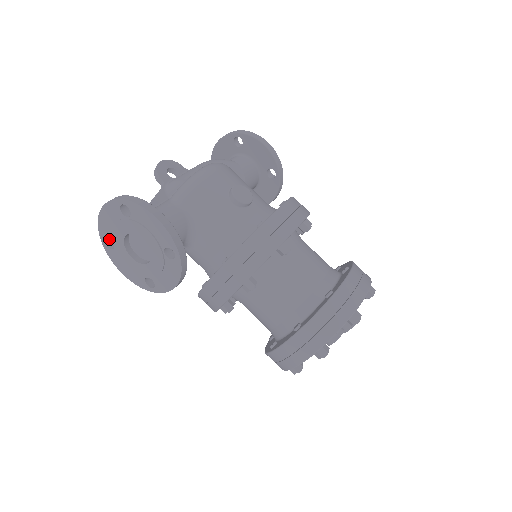
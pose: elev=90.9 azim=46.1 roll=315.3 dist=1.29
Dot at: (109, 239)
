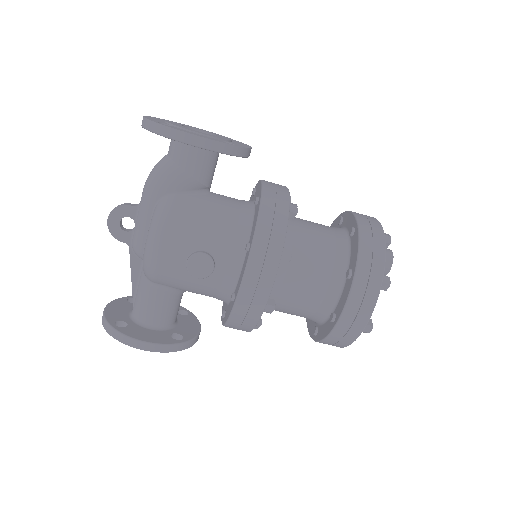
Dot at: (128, 301)
